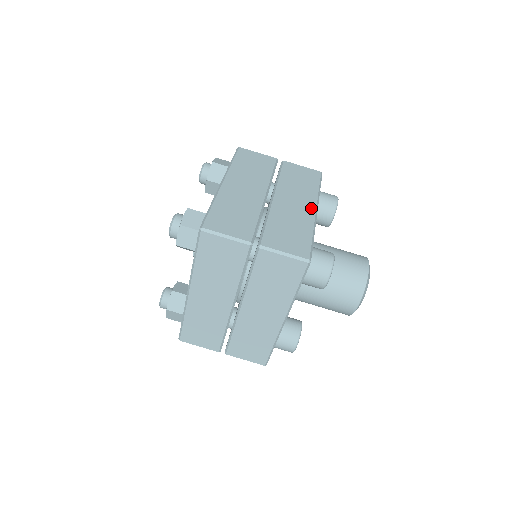
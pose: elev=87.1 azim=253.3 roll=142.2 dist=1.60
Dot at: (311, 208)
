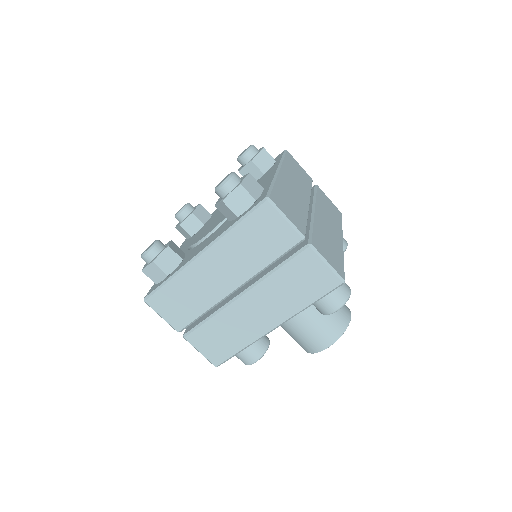
Dot at: (340, 238)
